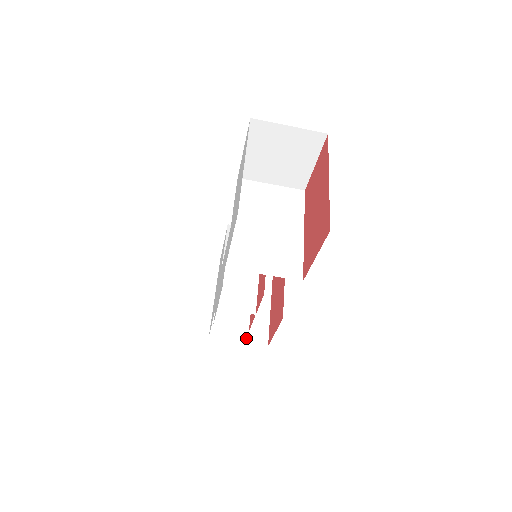
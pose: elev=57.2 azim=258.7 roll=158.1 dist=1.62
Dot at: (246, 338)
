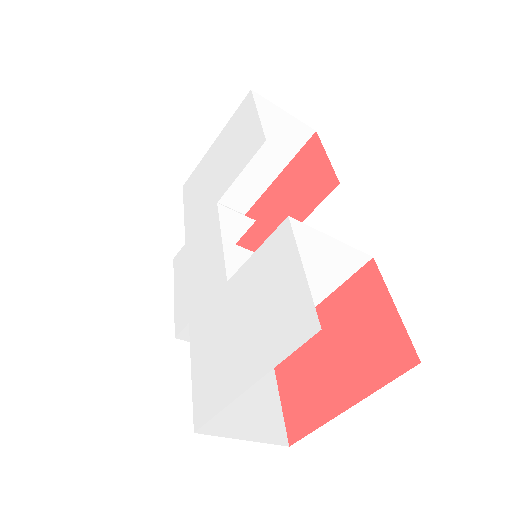
Dot at: (226, 200)
